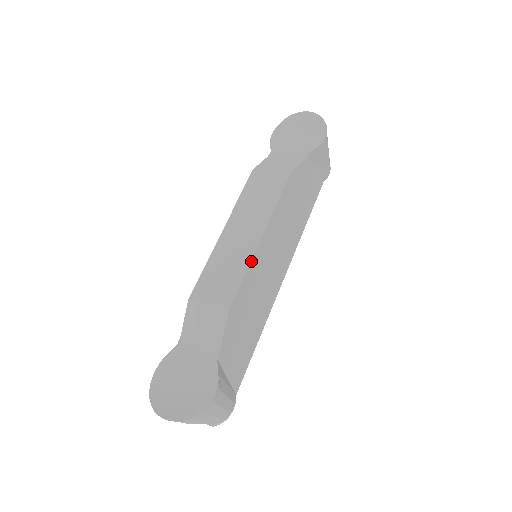
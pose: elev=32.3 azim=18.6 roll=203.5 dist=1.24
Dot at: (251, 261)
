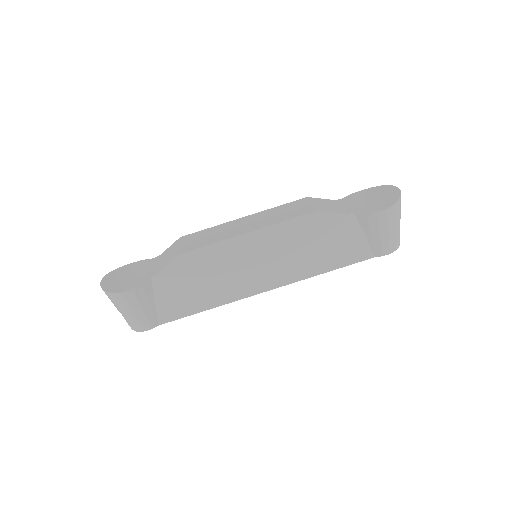
Dot at: (226, 240)
